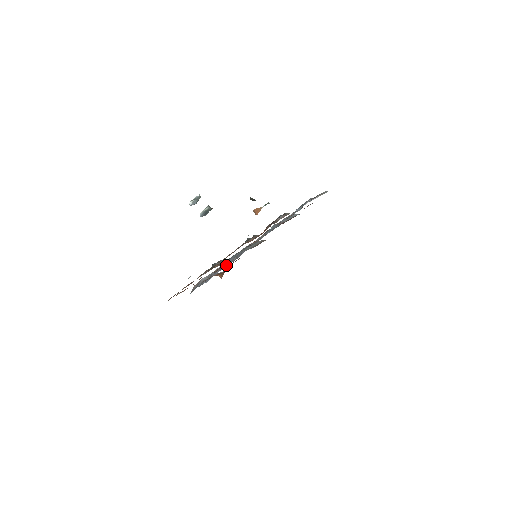
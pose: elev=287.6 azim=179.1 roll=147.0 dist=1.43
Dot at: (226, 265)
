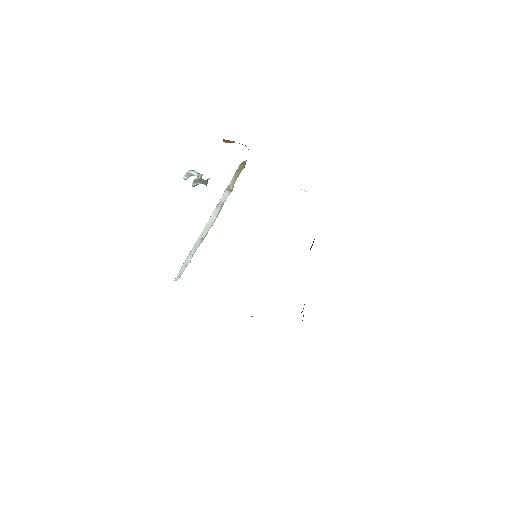
Dot at: occluded
